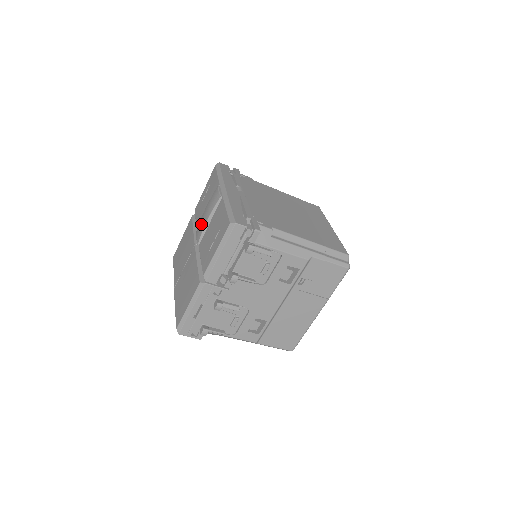
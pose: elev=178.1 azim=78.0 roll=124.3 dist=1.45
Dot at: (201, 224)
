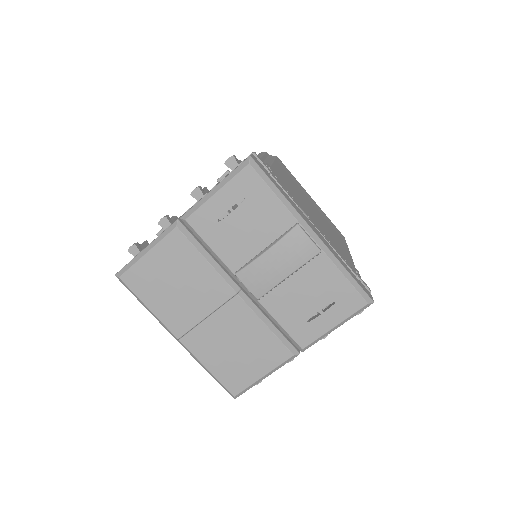
Dot at: (266, 276)
